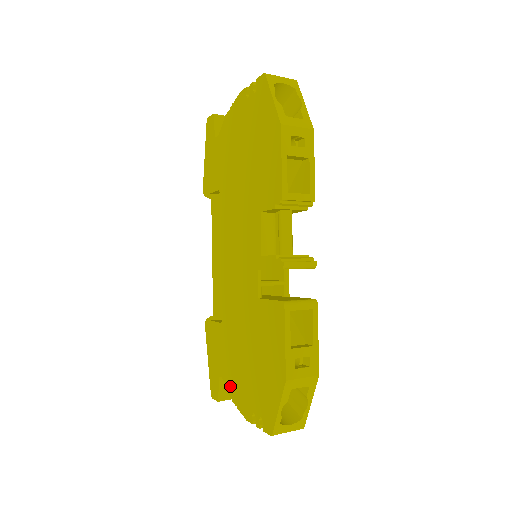
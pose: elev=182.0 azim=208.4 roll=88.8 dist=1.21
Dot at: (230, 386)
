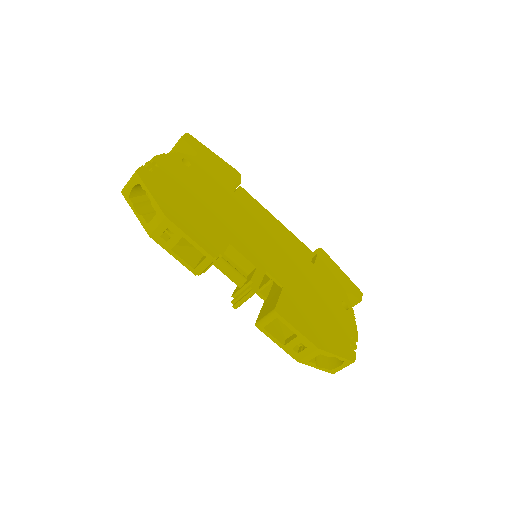
Dot at: occluded
